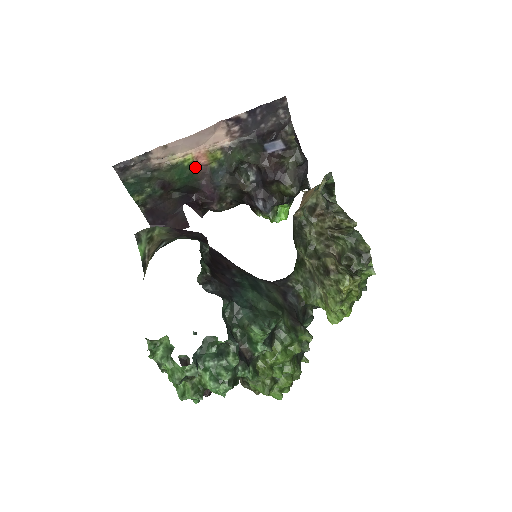
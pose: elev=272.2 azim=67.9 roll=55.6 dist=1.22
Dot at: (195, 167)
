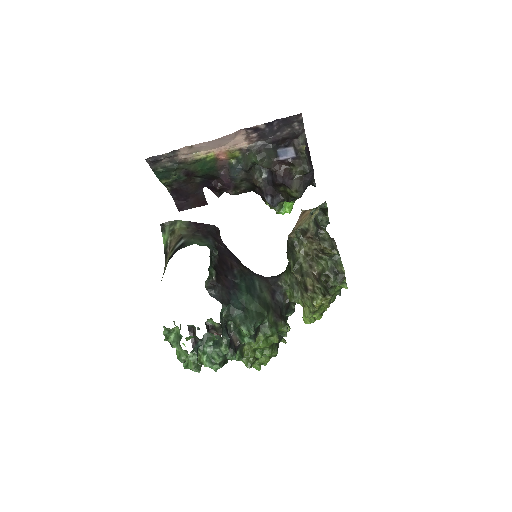
Dot at: (216, 161)
